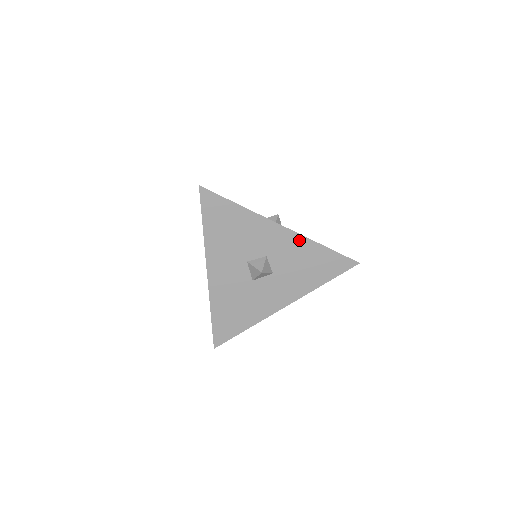
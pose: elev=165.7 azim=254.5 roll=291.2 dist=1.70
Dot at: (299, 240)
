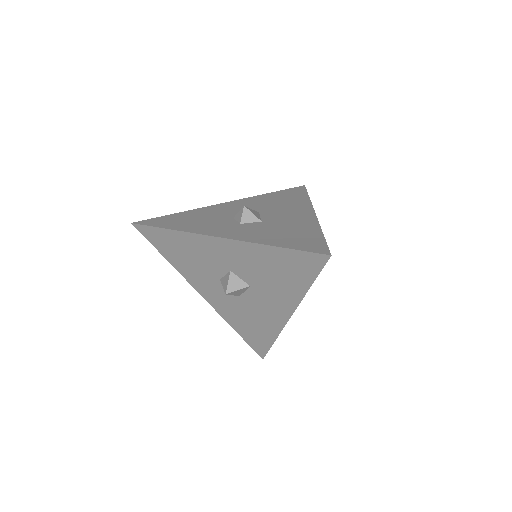
Dot at: (244, 247)
